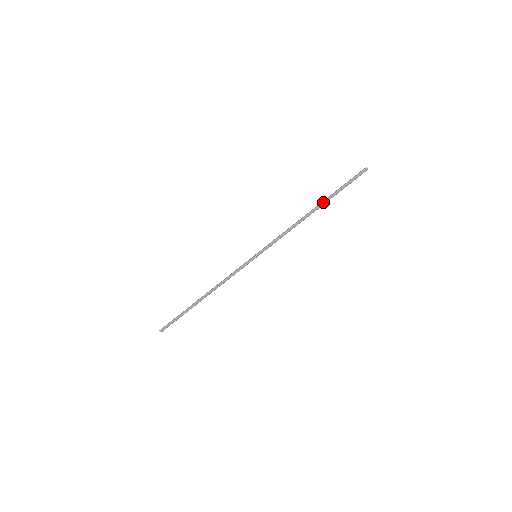
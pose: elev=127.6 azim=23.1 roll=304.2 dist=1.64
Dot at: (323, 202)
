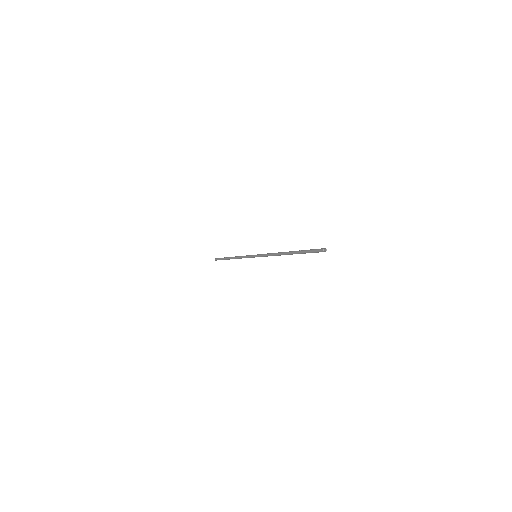
Dot at: (292, 253)
